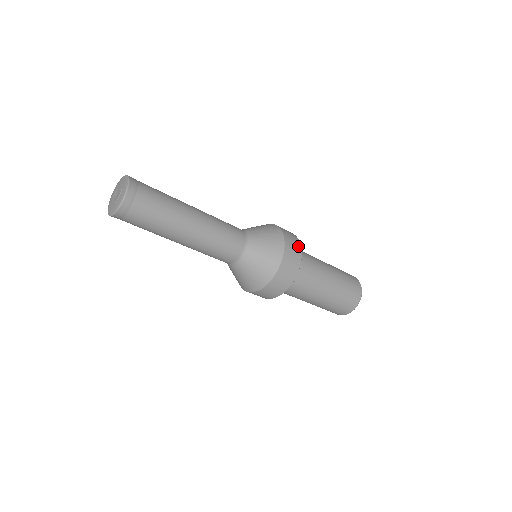
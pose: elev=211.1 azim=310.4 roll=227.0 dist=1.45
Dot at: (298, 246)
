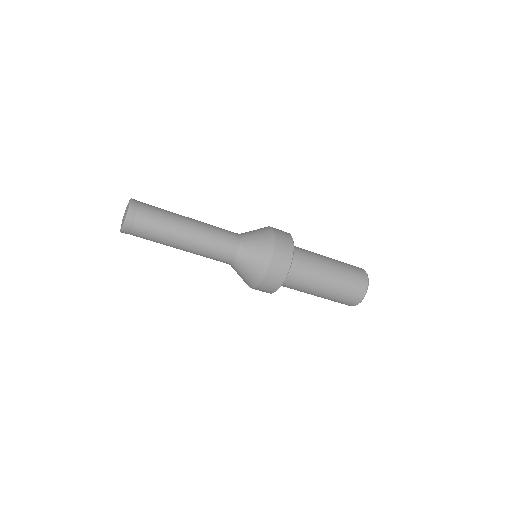
Dot at: (286, 233)
